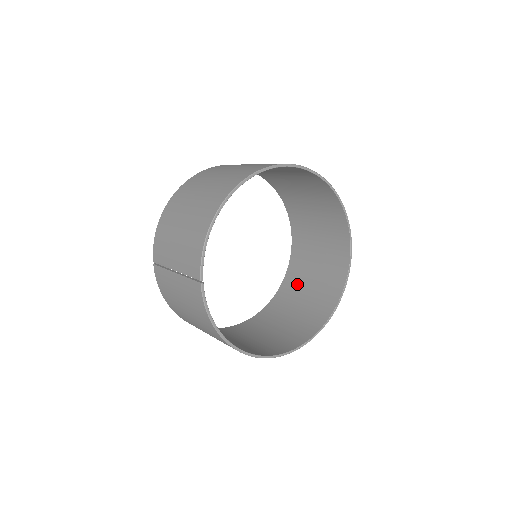
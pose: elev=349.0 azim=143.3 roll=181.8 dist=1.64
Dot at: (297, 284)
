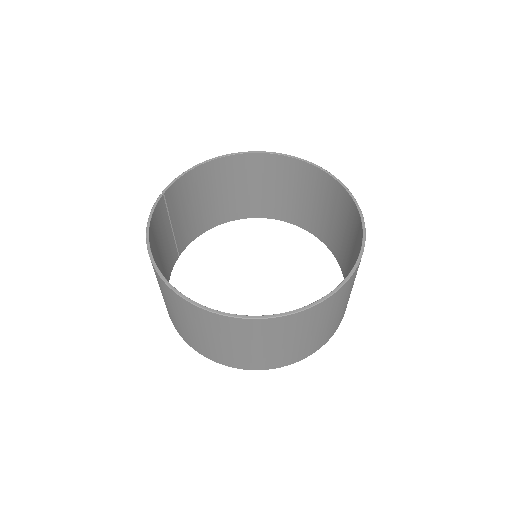
Dot at: occluded
